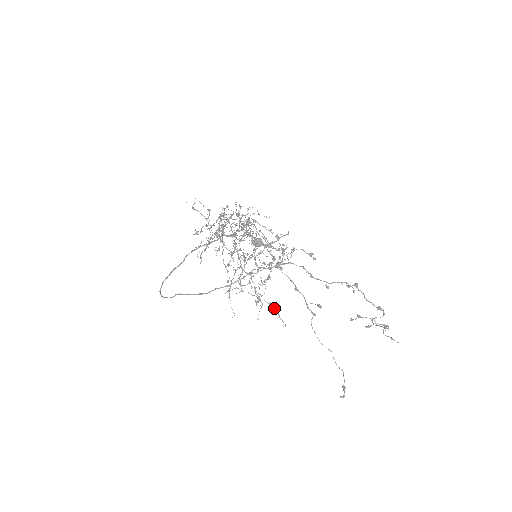
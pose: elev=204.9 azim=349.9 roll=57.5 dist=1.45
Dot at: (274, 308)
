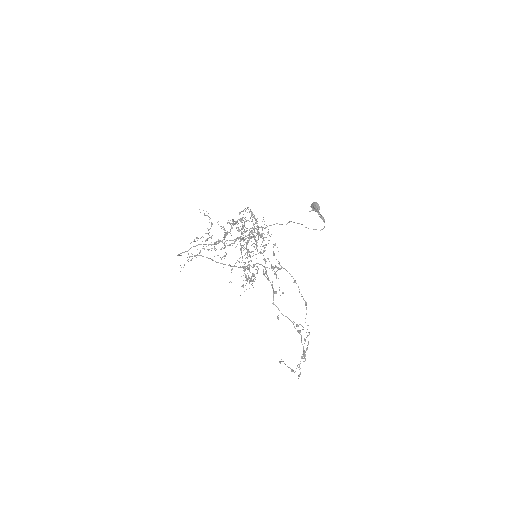
Dot at: occluded
